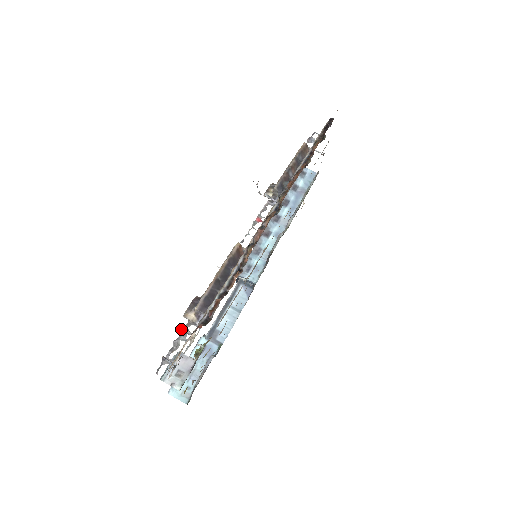
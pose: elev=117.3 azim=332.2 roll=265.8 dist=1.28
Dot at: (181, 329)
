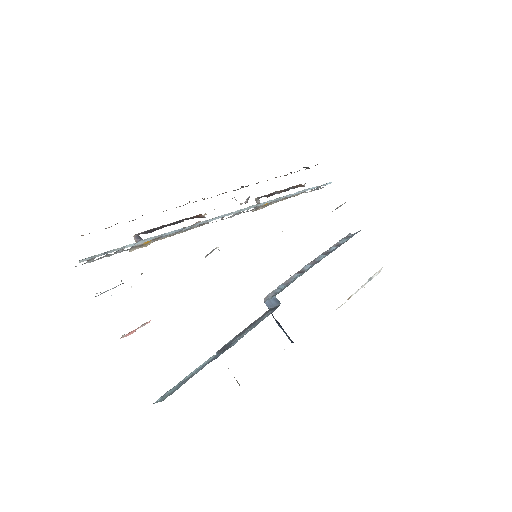
Dot at: (118, 251)
